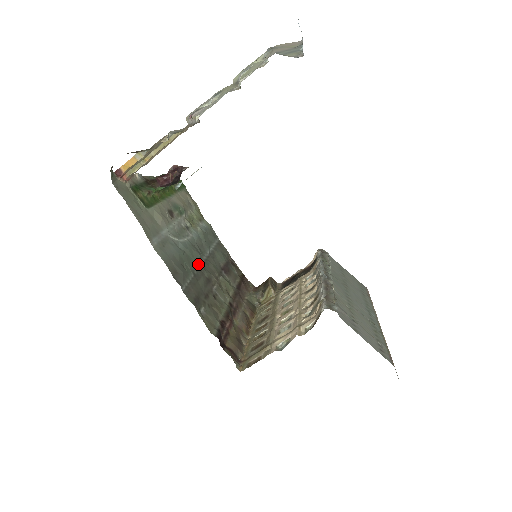
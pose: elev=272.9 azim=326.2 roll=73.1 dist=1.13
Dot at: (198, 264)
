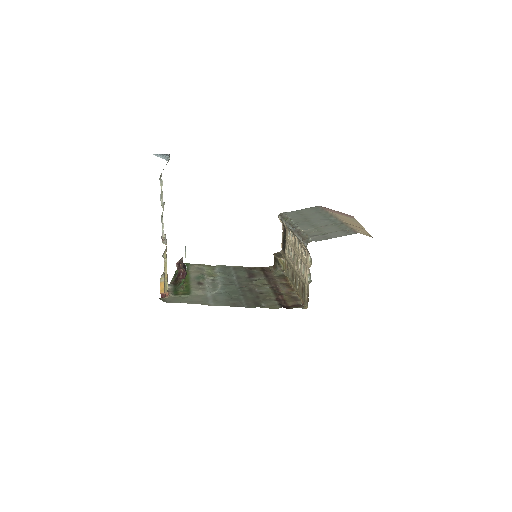
Dot at: (238, 289)
